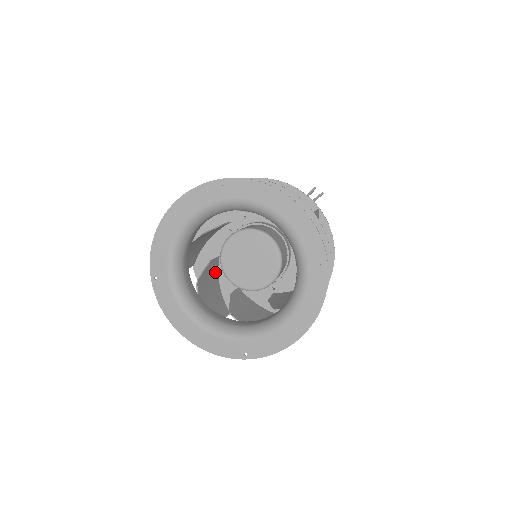
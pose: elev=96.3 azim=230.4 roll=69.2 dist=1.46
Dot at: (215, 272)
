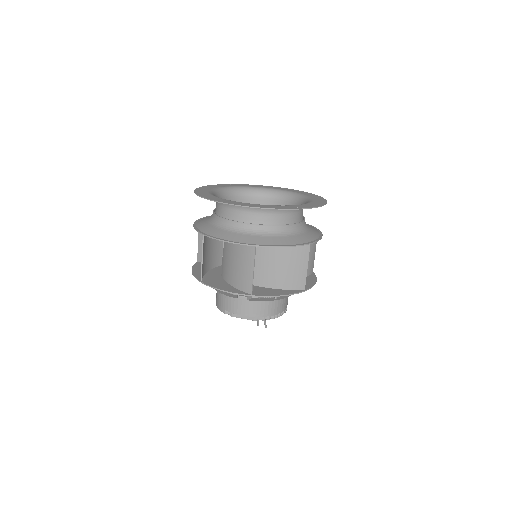
Dot at: (226, 272)
